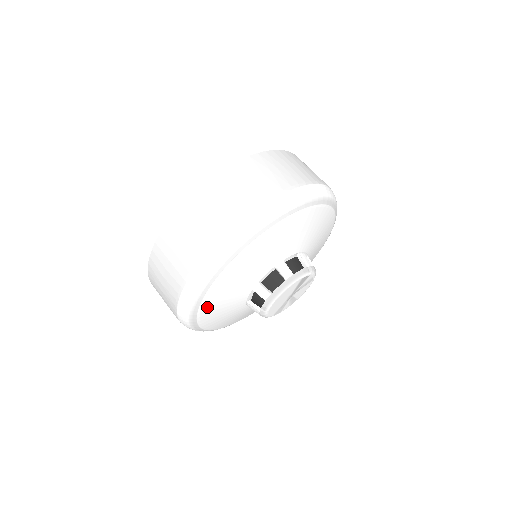
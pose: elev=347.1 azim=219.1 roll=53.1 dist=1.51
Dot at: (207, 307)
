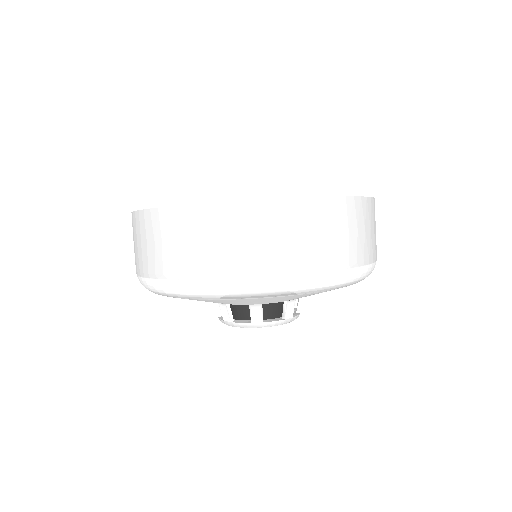
Dot at: occluded
